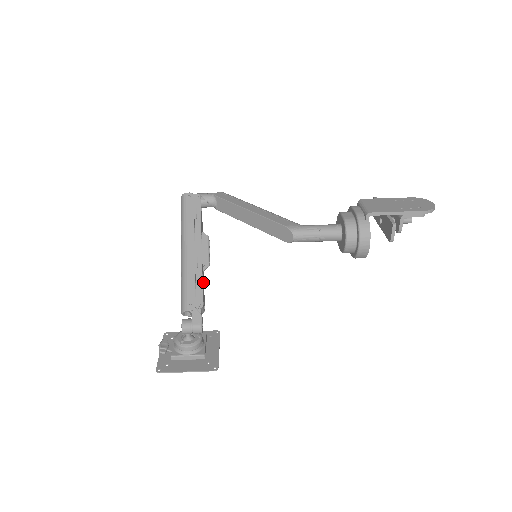
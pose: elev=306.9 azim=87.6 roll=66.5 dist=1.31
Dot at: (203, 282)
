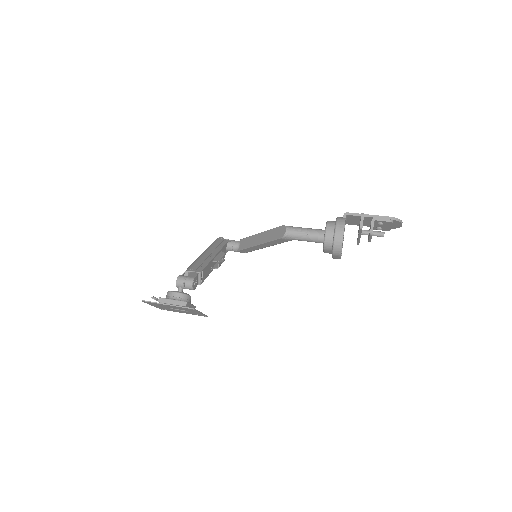
Dot at: (208, 270)
